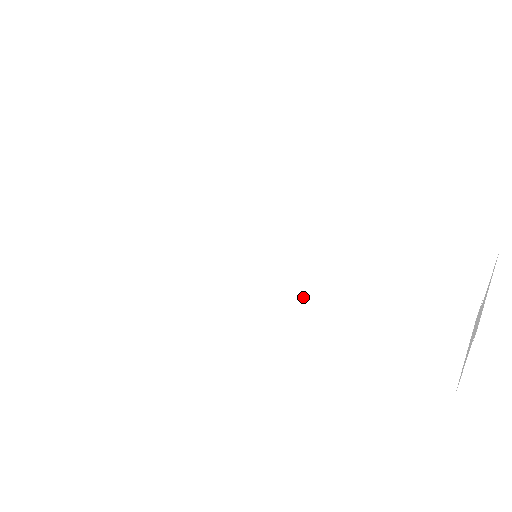
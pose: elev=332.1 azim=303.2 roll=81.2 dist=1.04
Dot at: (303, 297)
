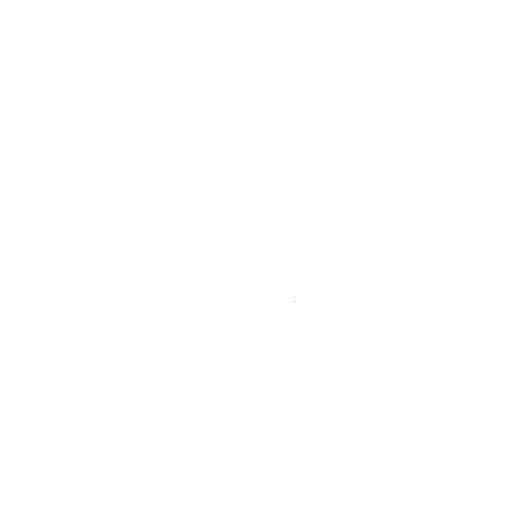
Dot at: (294, 286)
